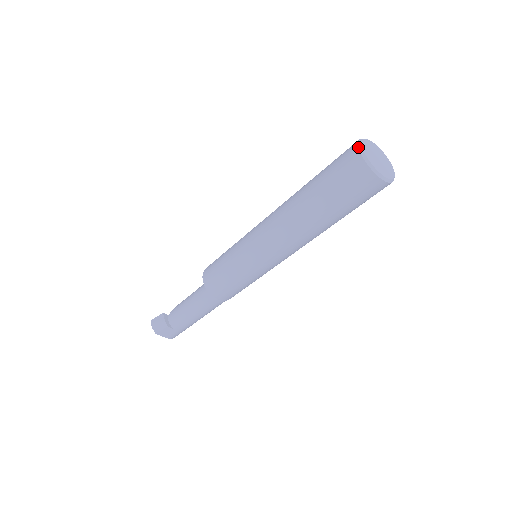
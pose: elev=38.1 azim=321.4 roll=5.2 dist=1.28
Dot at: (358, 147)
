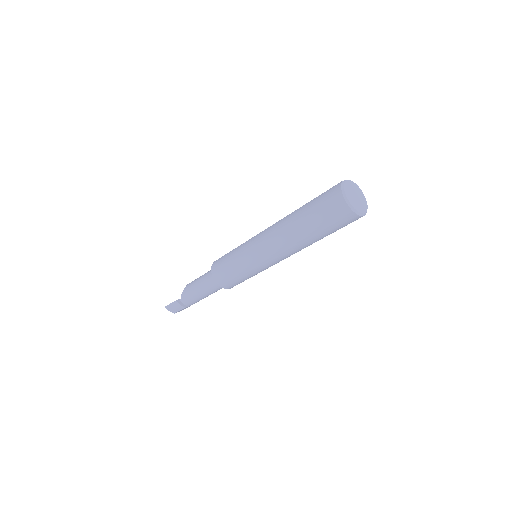
Dot at: (346, 202)
